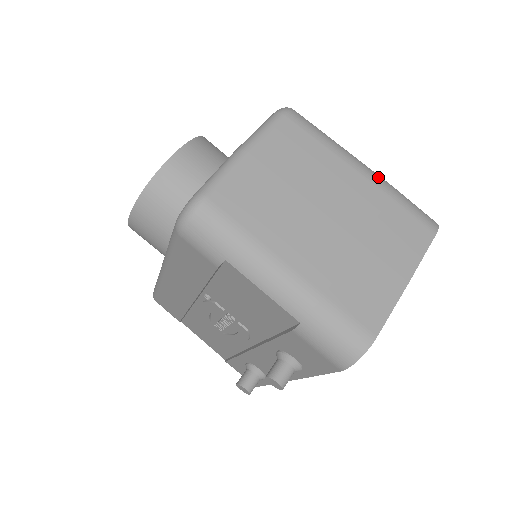
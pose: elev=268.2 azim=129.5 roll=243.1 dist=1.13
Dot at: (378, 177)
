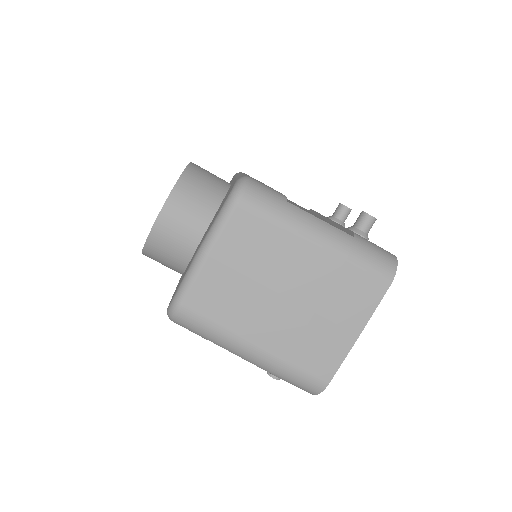
Dot at: (334, 240)
